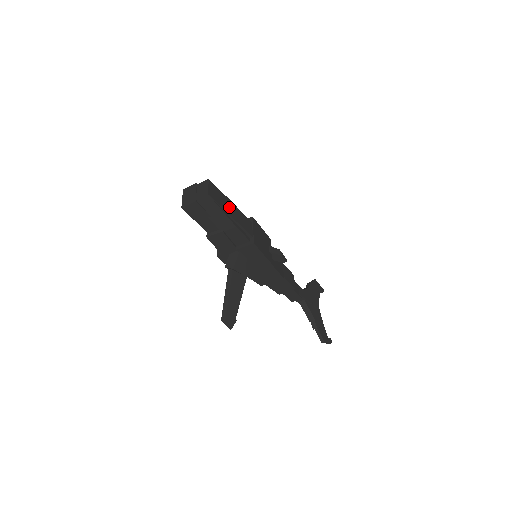
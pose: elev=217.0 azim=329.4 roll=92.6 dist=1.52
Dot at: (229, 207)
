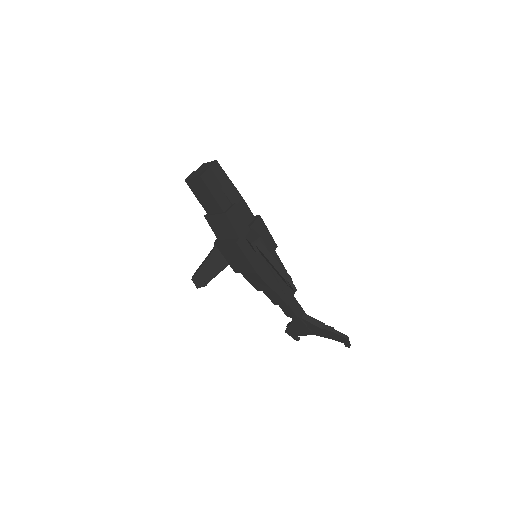
Dot at: occluded
